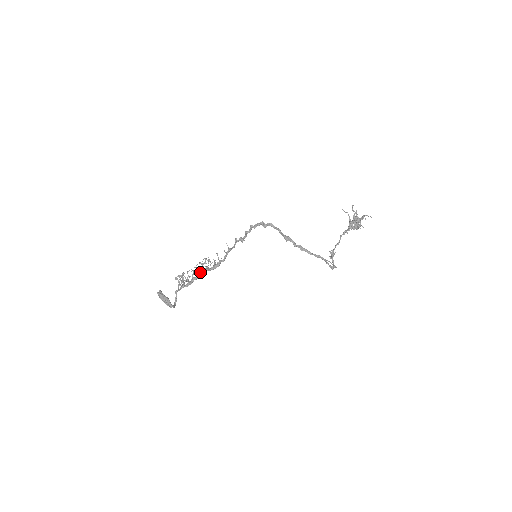
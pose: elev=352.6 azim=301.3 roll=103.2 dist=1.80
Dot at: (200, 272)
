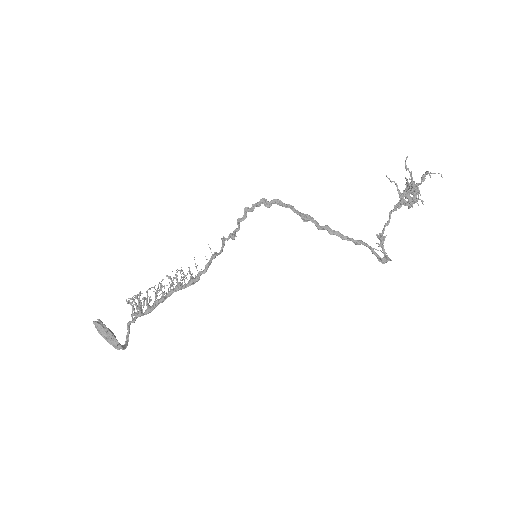
Dot at: occluded
